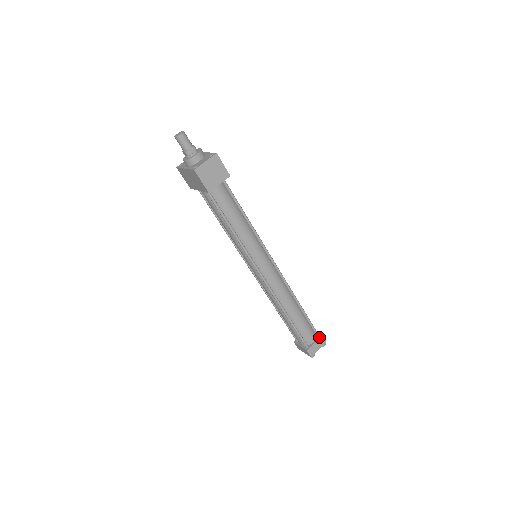
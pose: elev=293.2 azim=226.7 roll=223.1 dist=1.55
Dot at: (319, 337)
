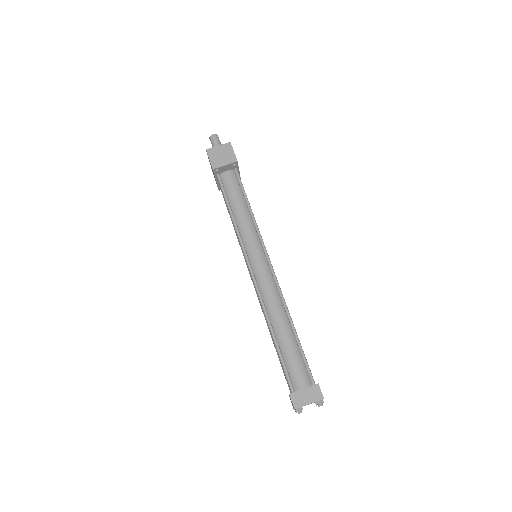
Dot at: (313, 384)
